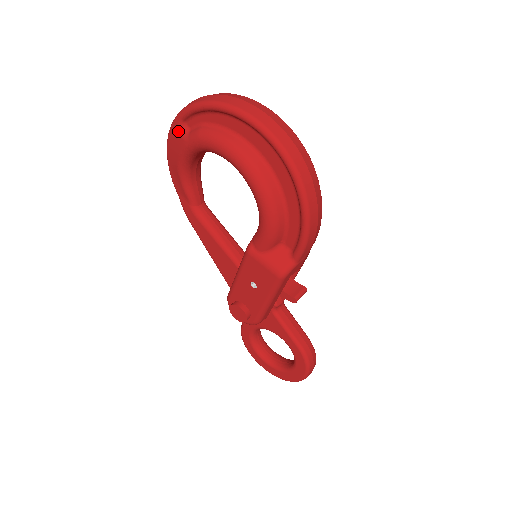
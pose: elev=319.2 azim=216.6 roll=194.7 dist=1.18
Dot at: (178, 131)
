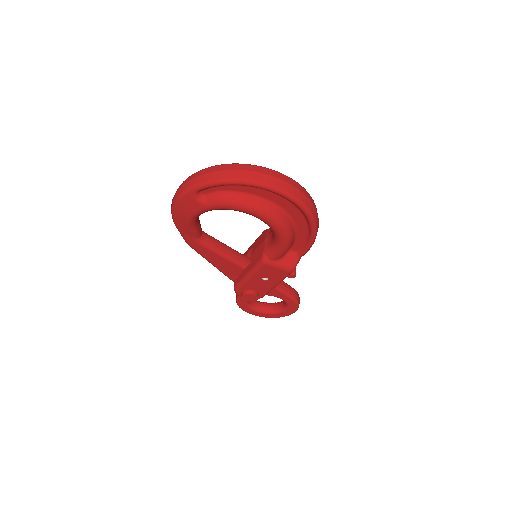
Dot at: (193, 199)
